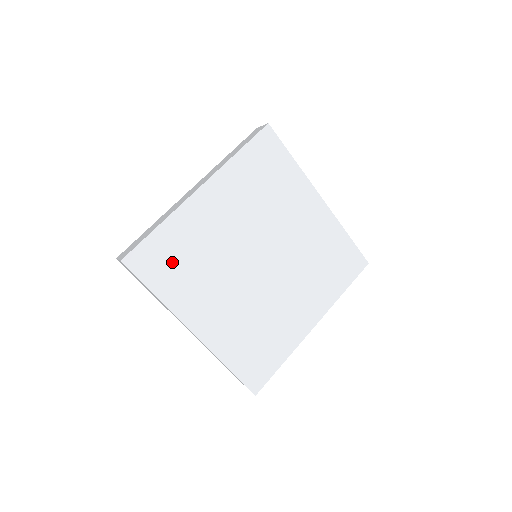
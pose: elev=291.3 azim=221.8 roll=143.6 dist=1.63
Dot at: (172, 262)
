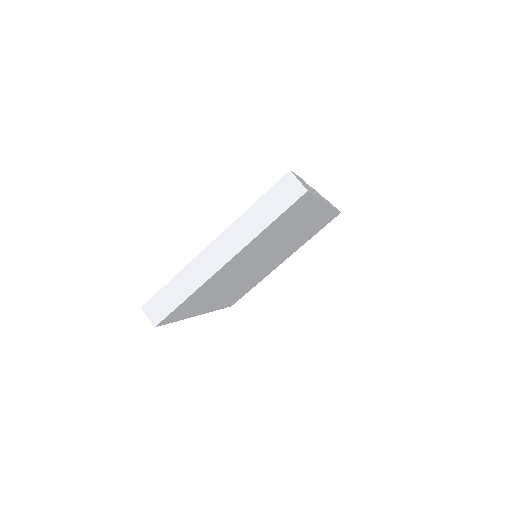
Dot at: (193, 304)
